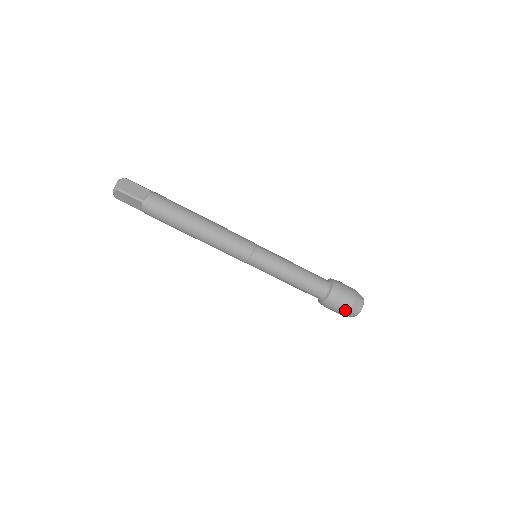
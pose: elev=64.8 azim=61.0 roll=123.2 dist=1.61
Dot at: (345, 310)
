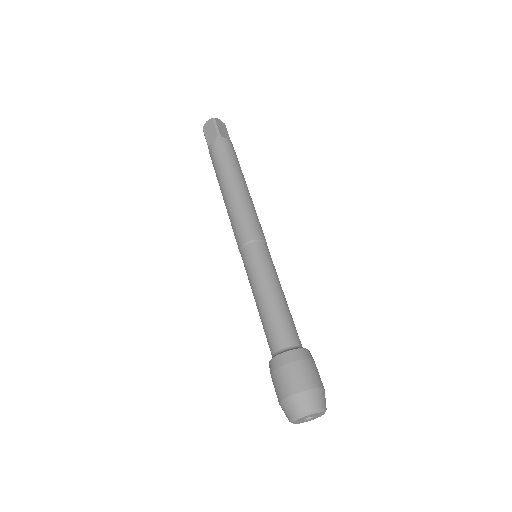
Dot at: (293, 388)
